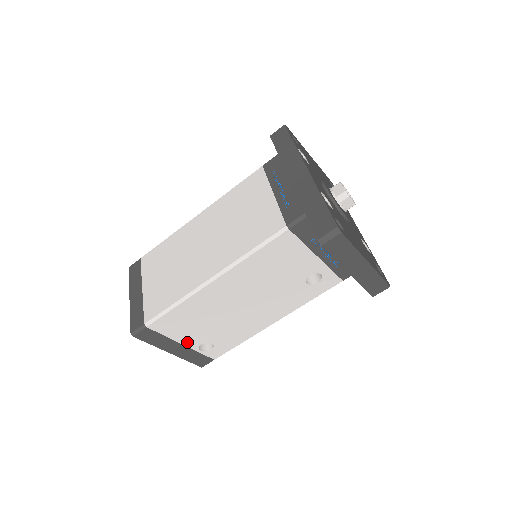
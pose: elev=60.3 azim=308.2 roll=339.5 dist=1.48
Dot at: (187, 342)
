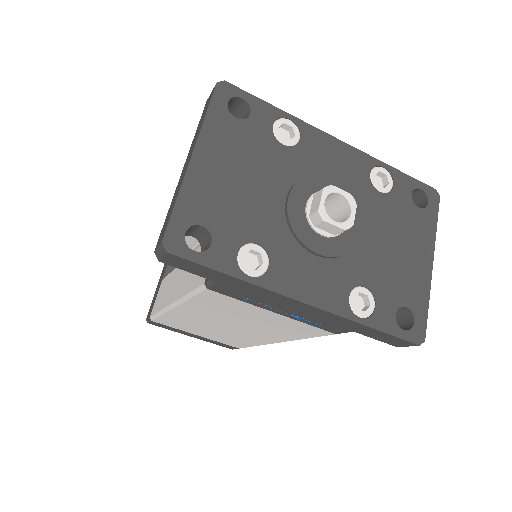
Dot at: occluded
